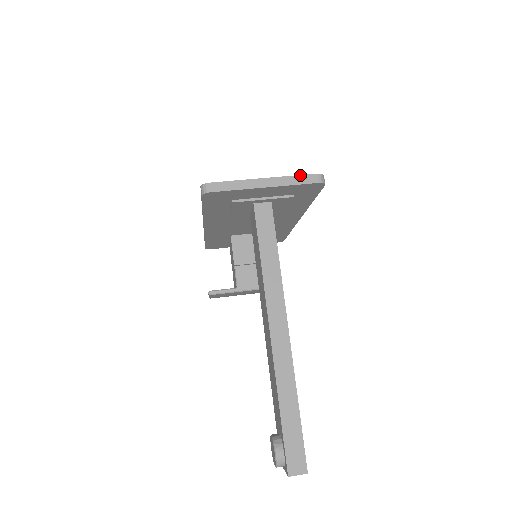
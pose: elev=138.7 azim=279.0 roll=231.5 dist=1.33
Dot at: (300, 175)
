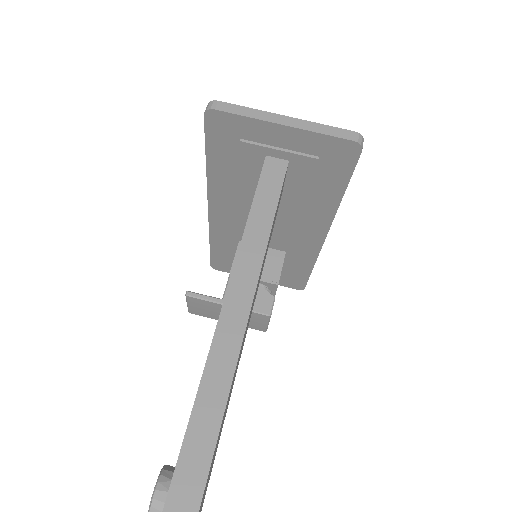
Dot at: occluded
